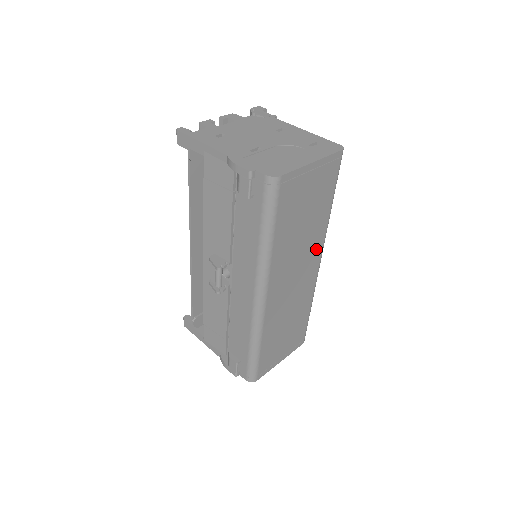
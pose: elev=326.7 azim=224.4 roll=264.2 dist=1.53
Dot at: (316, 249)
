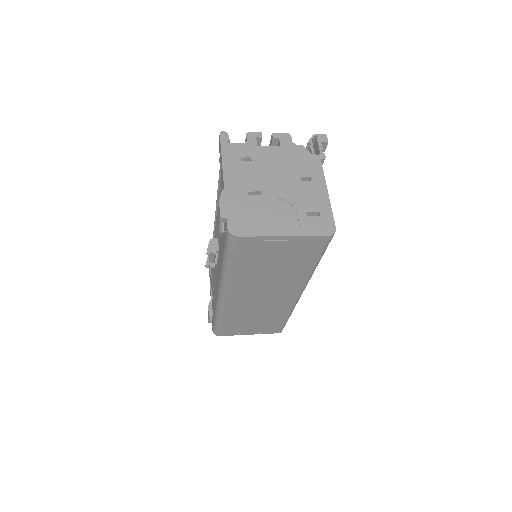
Dot at: (293, 286)
